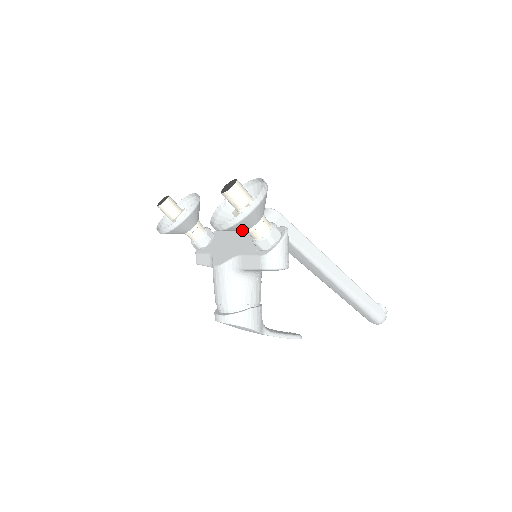
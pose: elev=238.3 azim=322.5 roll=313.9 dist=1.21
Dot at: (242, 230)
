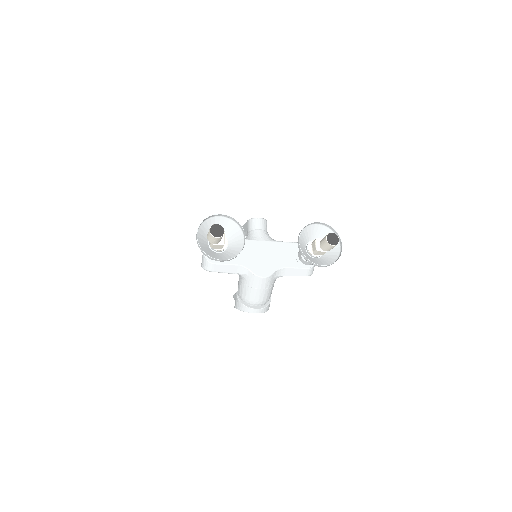
Dot at: (317, 259)
